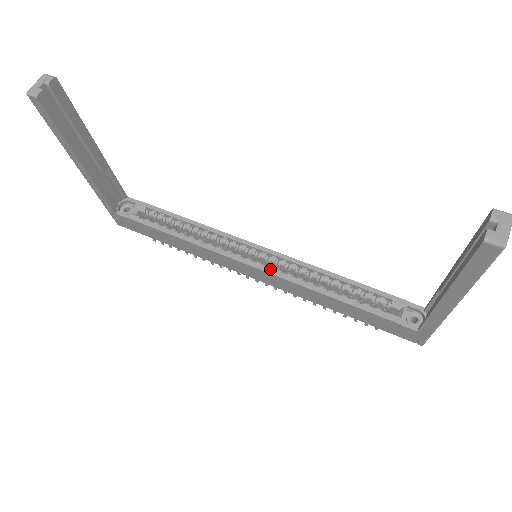
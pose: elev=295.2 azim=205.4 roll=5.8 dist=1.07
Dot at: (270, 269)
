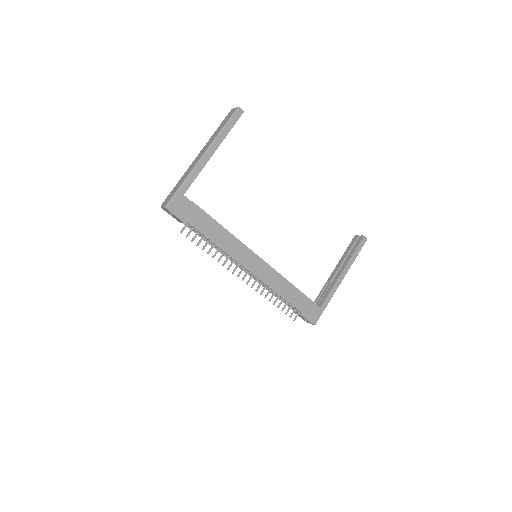
Dot at: (266, 263)
